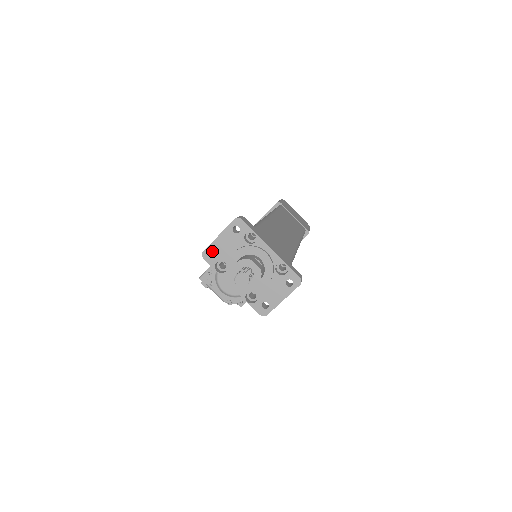
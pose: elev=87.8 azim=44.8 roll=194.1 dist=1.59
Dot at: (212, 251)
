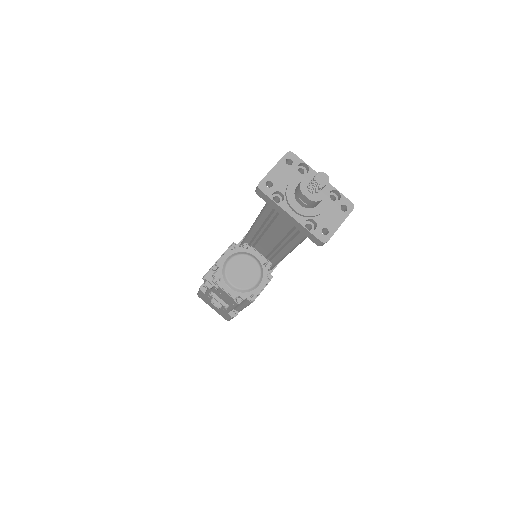
Dot at: occluded
